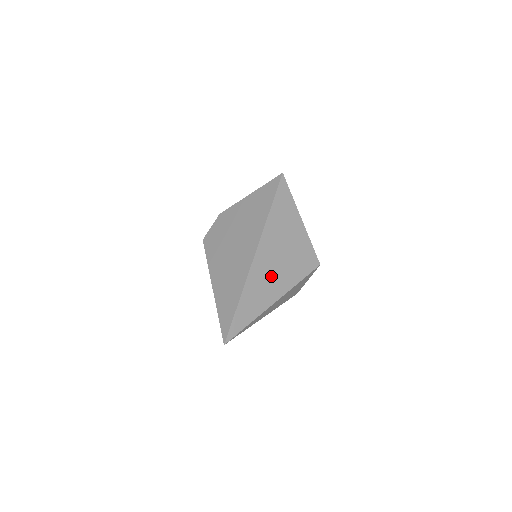
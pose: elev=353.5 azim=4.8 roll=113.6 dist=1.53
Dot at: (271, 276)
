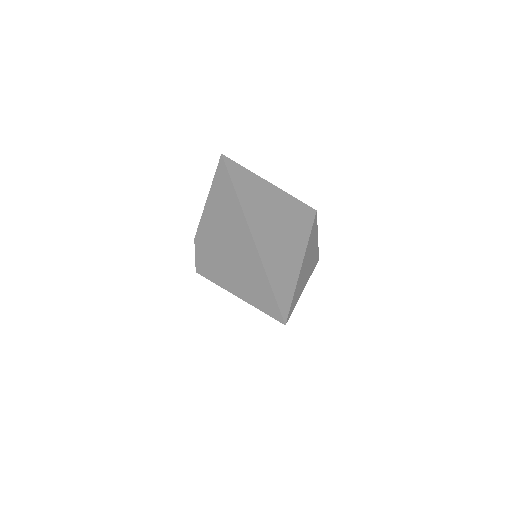
Dot at: (280, 240)
